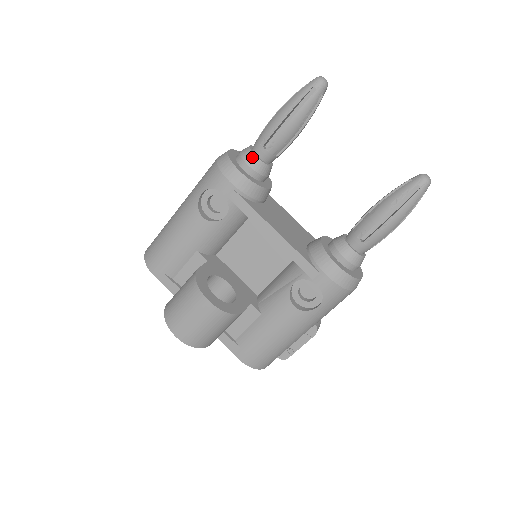
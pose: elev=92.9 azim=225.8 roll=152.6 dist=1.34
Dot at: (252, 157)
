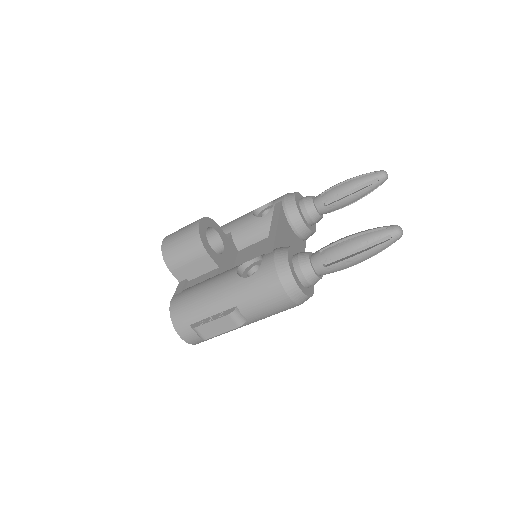
Dot at: (310, 197)
